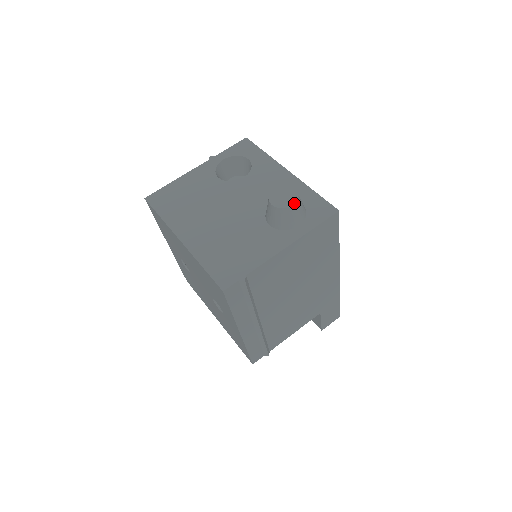
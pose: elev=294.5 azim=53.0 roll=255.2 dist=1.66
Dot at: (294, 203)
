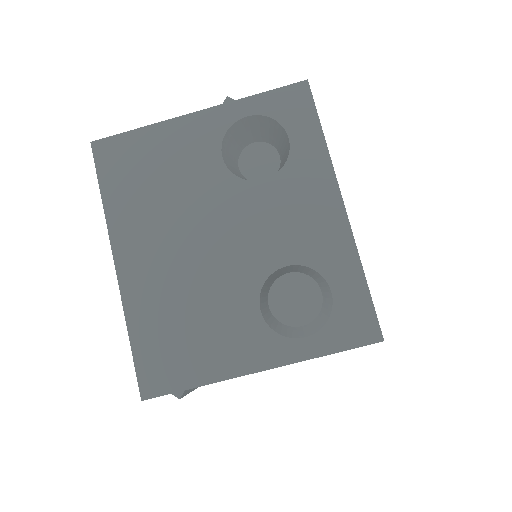
Dot at: (307, 323)
